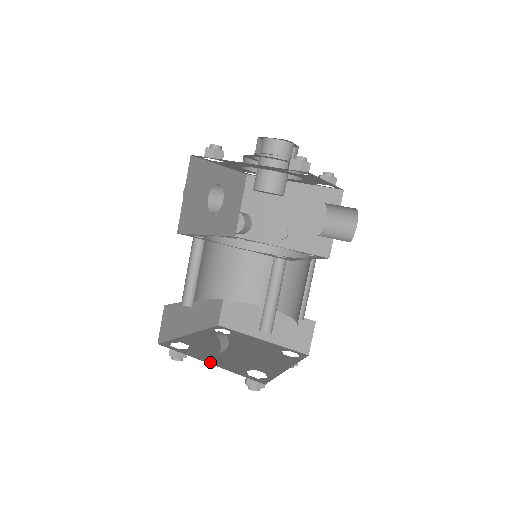
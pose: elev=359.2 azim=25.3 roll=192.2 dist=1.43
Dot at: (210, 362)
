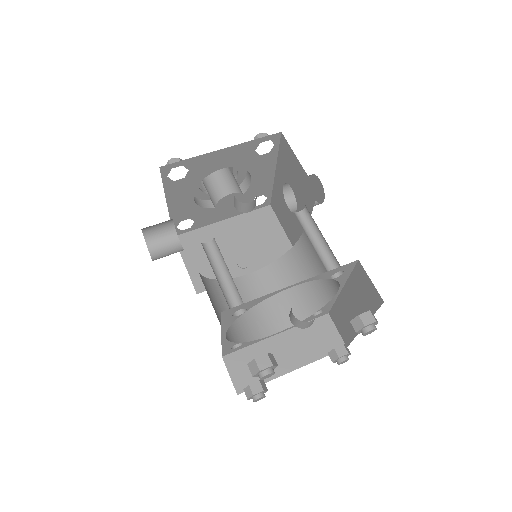
Dot at: occluded
